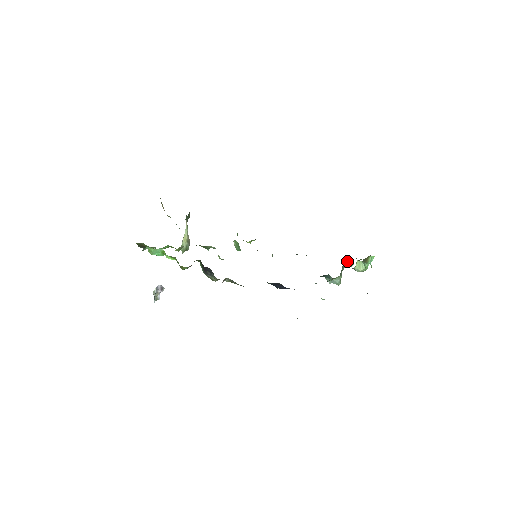
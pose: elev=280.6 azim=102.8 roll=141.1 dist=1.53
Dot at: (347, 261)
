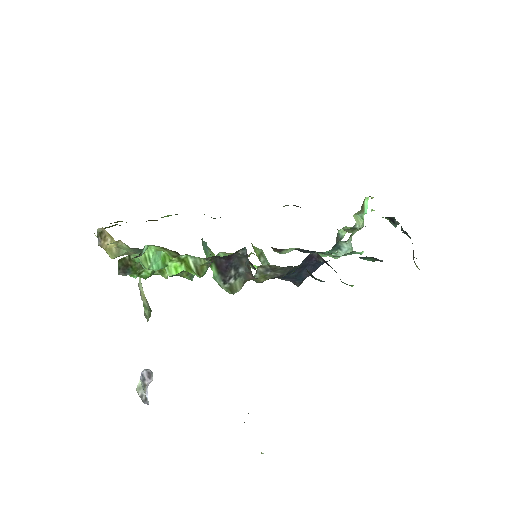
Dot at: occluded
